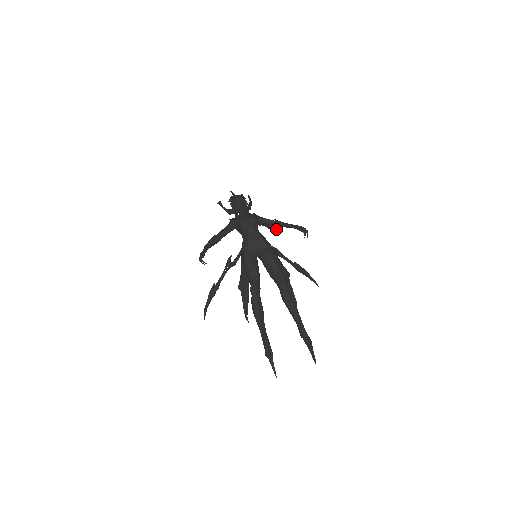
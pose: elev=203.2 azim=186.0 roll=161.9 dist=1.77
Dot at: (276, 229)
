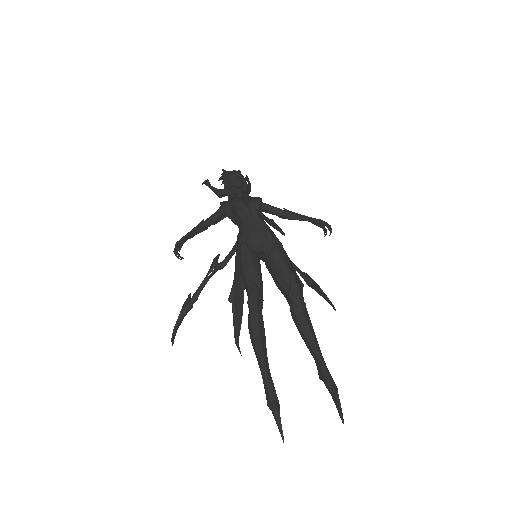
Dot at: (279, 228)
